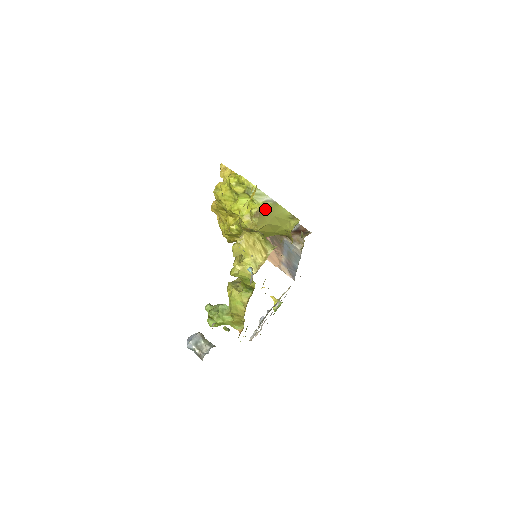
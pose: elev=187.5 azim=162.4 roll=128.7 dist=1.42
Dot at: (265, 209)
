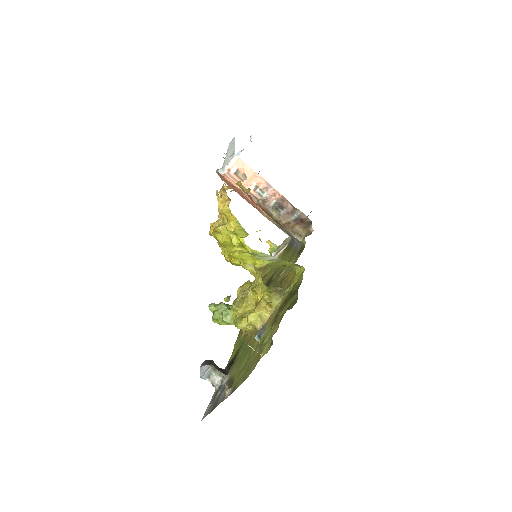
Dot at: (270, 264)
